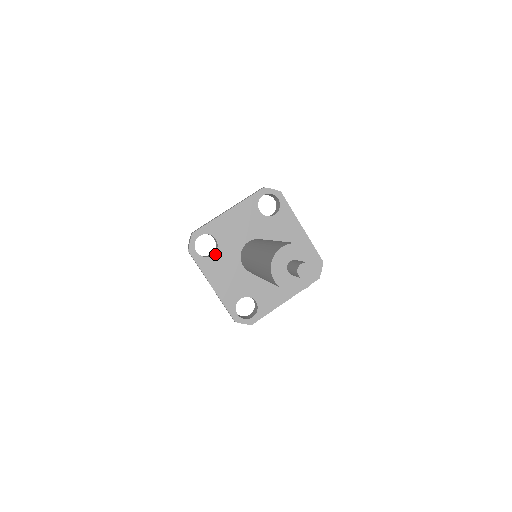
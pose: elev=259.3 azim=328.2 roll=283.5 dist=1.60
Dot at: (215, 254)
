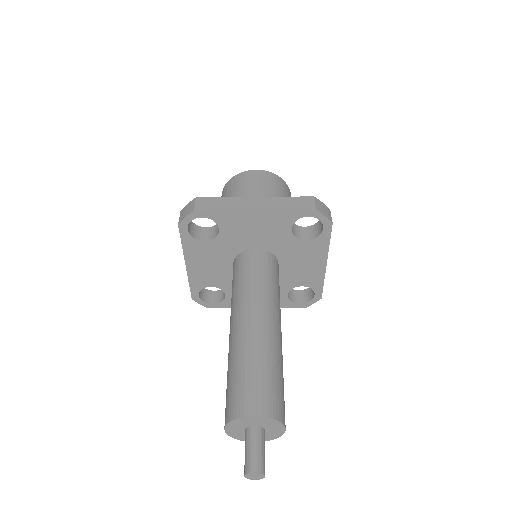
Dot at: (226, 293)
